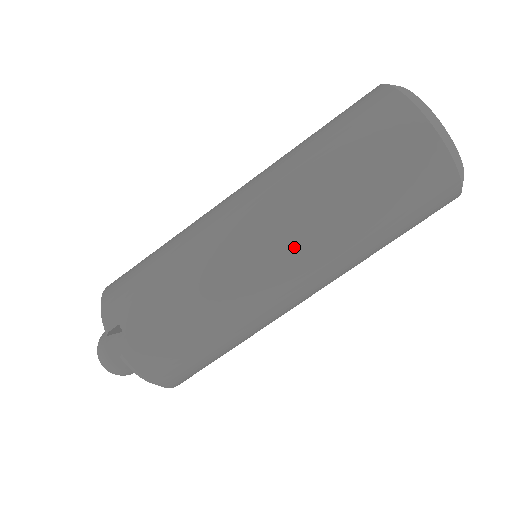
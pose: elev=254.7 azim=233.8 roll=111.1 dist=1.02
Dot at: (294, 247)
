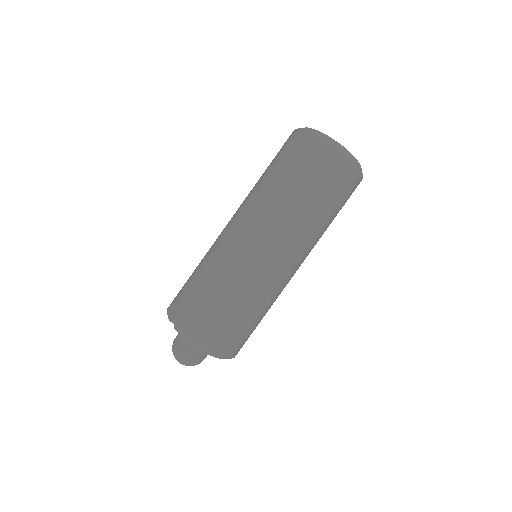
Dot at: (253, 219)
